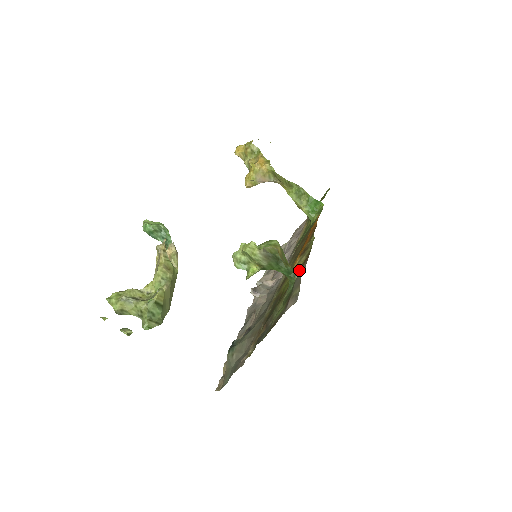
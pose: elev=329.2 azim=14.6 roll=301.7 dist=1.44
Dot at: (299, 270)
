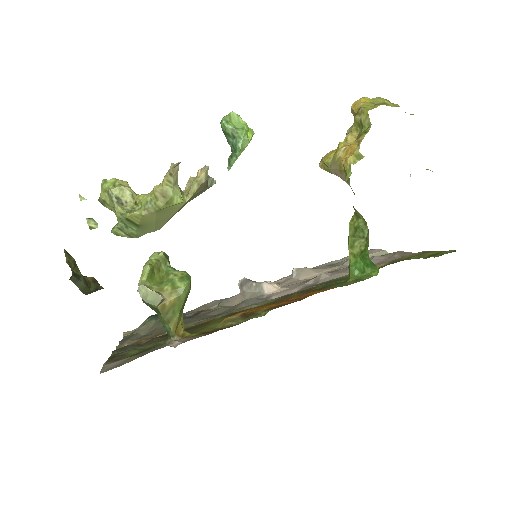
Dot at: (191, 335)
